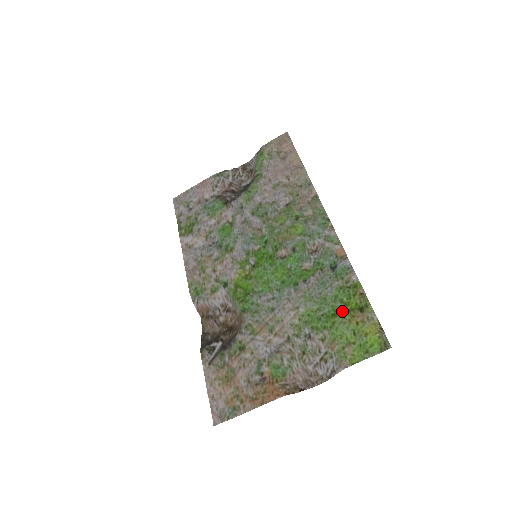
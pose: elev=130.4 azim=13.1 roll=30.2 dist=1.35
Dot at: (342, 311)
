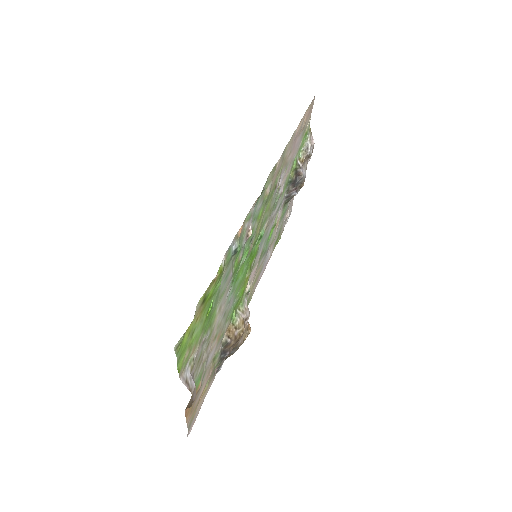
Dot at: (207, 306)
